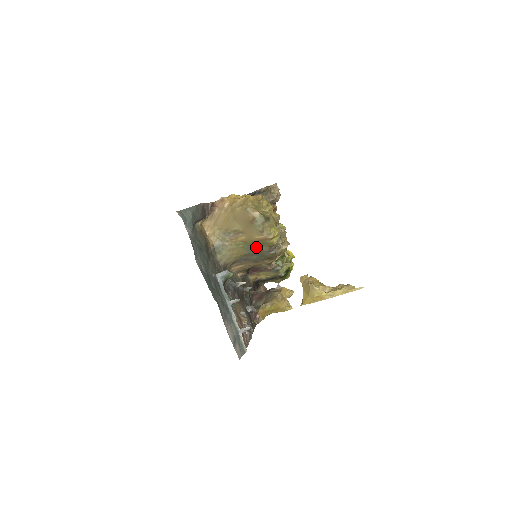
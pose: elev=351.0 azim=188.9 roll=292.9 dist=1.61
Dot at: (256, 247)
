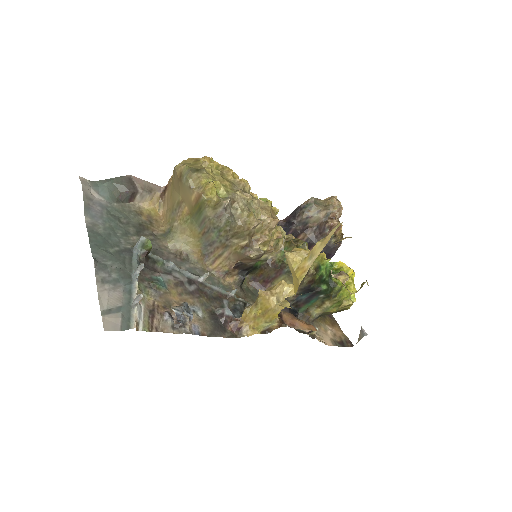
Dot at: (200, 215)
